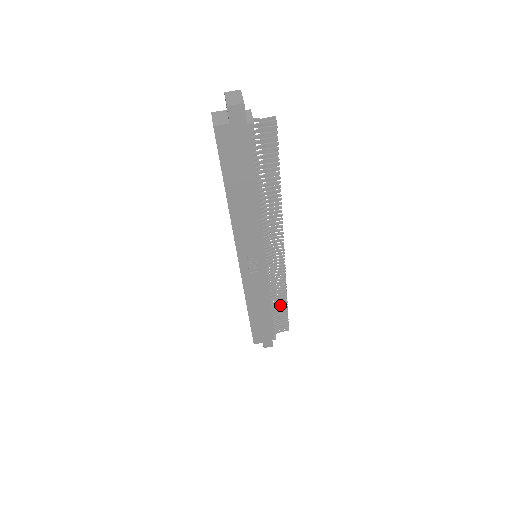
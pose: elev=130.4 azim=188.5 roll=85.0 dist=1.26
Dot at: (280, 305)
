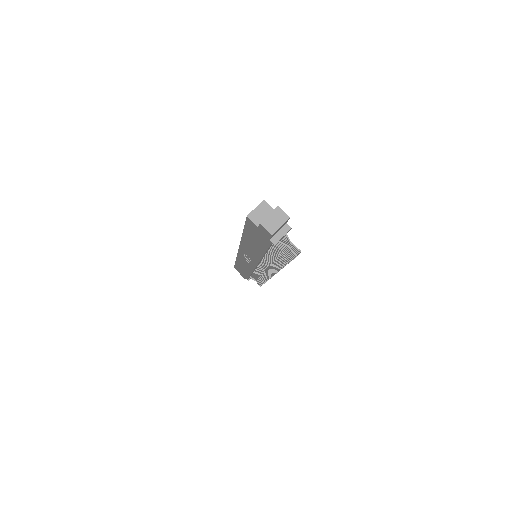
Dot at: (260, 278)
